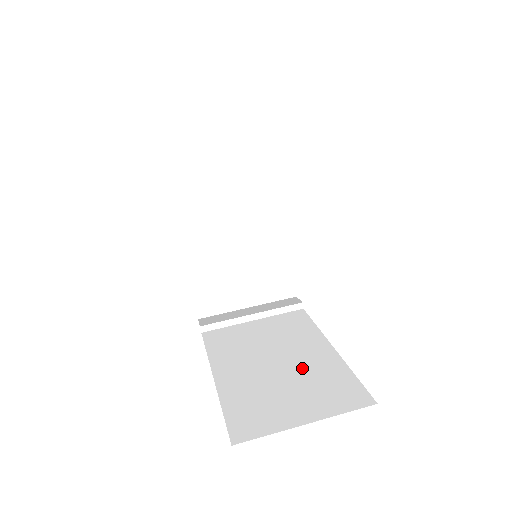
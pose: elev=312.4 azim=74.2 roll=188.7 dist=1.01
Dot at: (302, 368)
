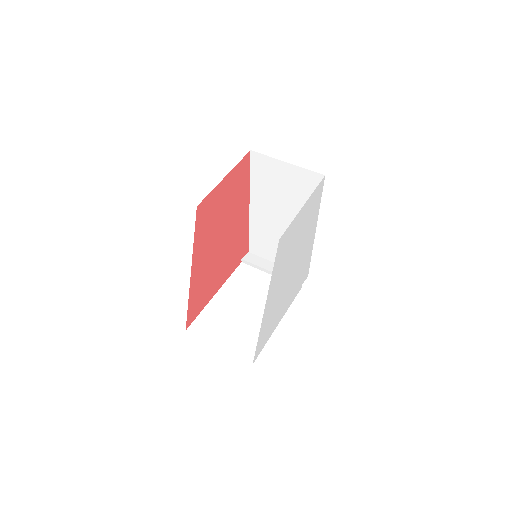
Dot at: (252, 321)
